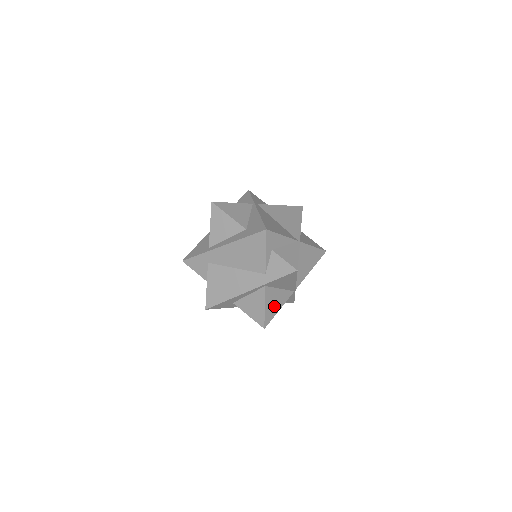
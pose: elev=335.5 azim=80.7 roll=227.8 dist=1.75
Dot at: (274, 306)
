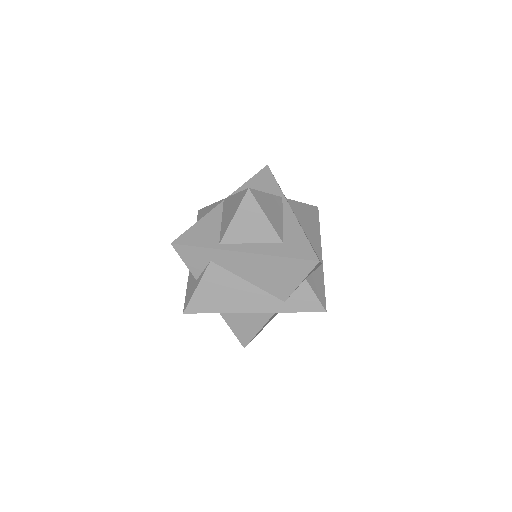
Dot at: (264, 326)
